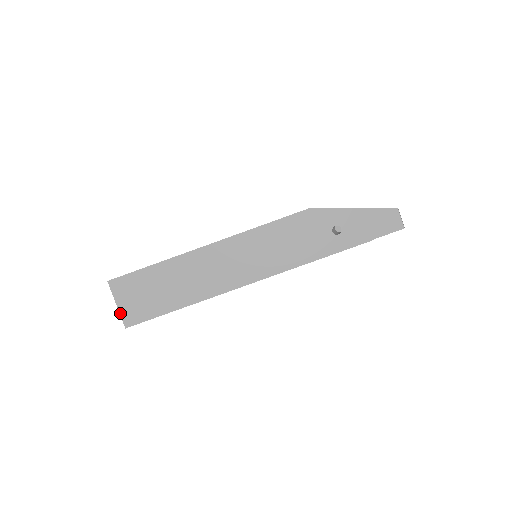
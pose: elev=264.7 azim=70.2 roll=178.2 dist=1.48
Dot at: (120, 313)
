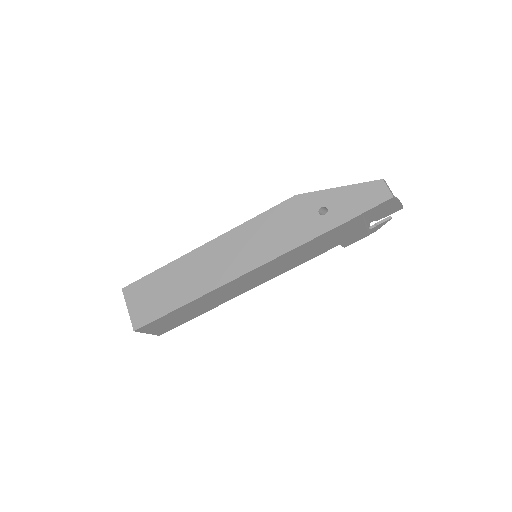
Dot at: (130, 317)
